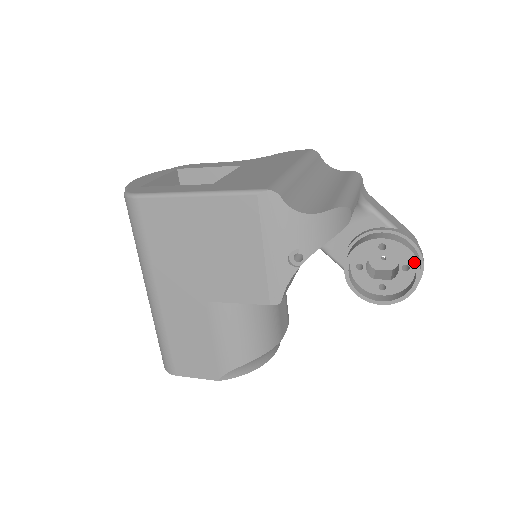
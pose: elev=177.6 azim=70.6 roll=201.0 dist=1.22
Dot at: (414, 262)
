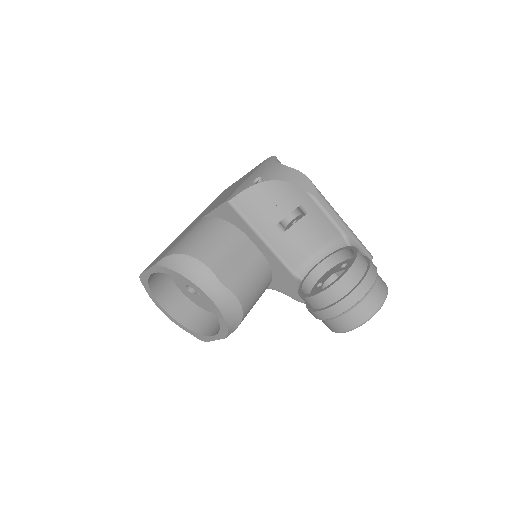
Dot at: (354, 256)
